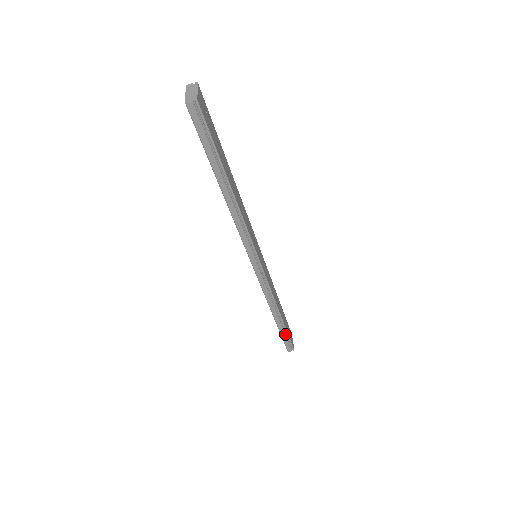
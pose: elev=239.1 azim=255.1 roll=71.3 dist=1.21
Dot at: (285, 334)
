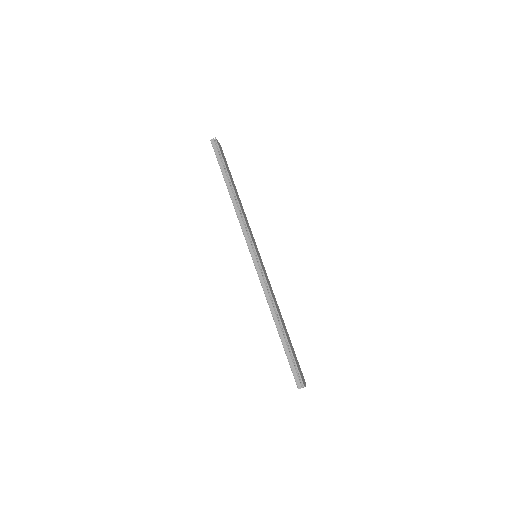
Dot at: (290, 354)
